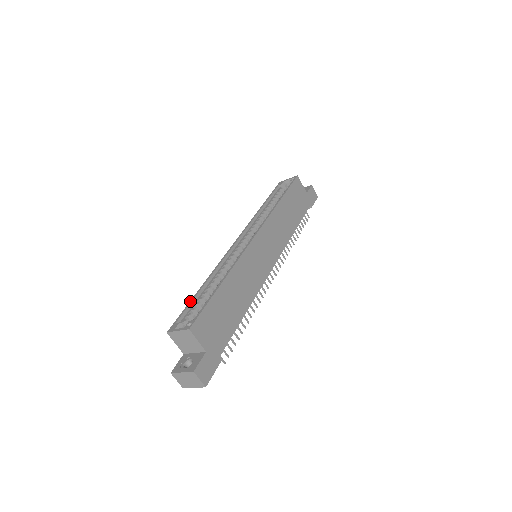
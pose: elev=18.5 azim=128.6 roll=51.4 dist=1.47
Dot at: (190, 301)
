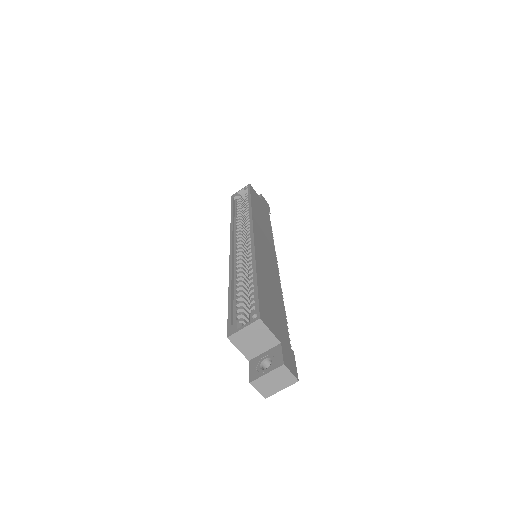
Dot at: (228, 304)
